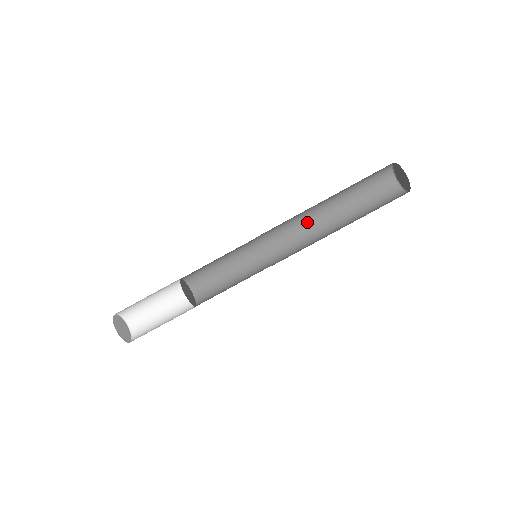
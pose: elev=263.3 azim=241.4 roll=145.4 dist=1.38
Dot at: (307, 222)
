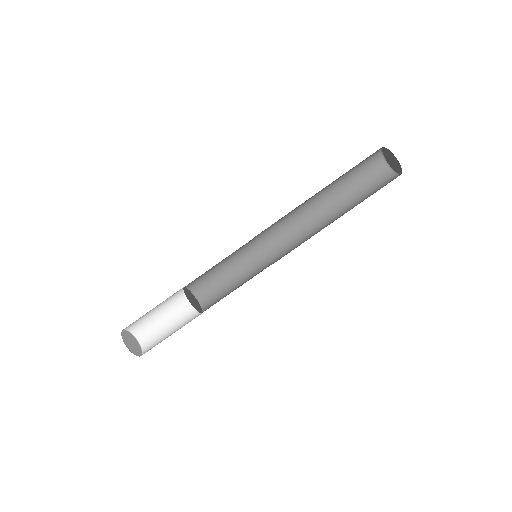
Dot at: (309, 225)
